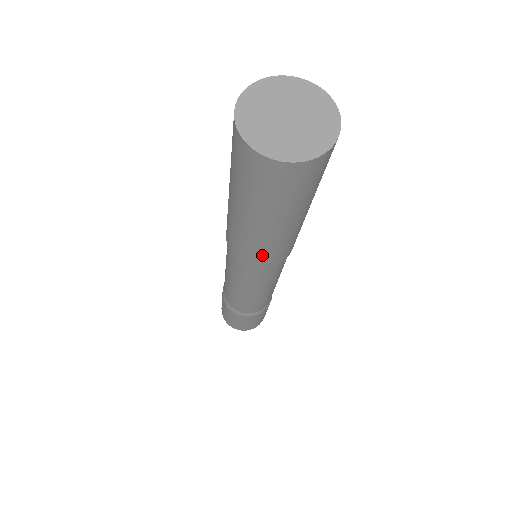
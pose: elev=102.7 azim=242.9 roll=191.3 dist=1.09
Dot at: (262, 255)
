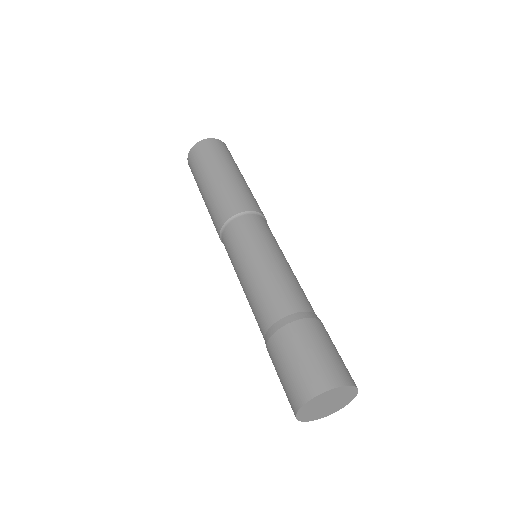
Dot at: (247, 196)
